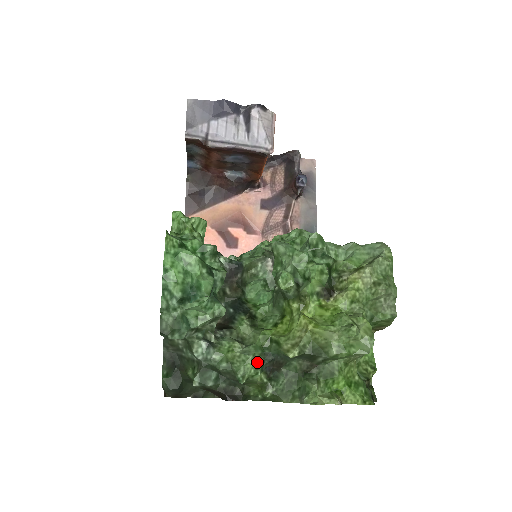
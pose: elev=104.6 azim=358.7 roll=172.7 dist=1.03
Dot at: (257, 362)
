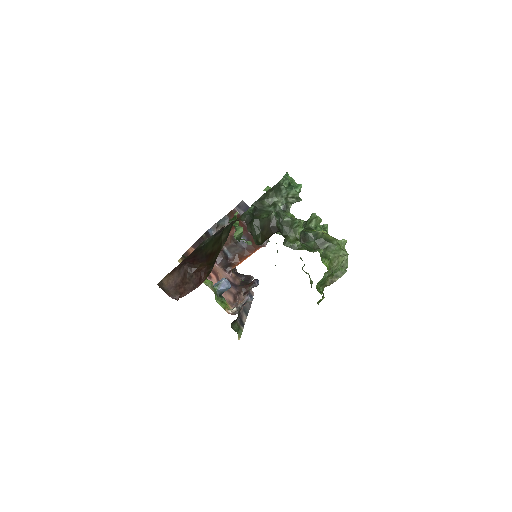
Dot at: (302, 227)
